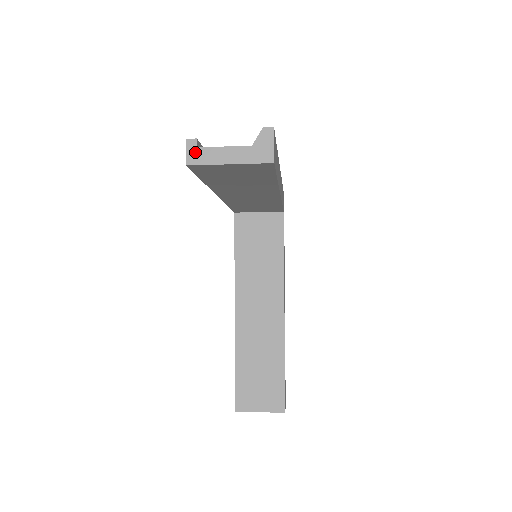
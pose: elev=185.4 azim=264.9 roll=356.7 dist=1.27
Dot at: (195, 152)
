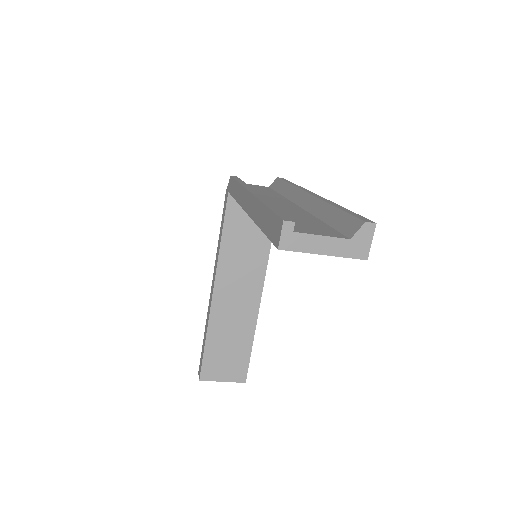
Dot at: (290, 237)
